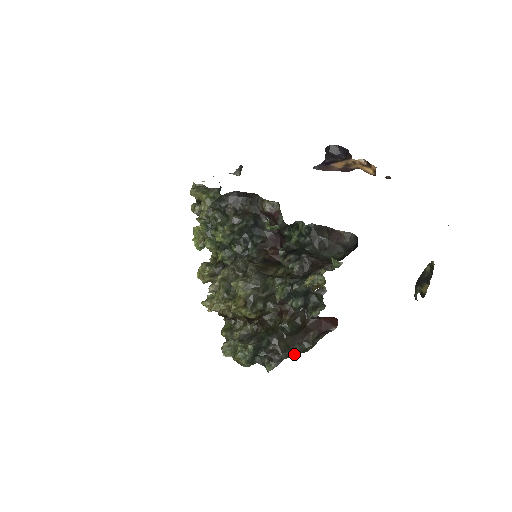
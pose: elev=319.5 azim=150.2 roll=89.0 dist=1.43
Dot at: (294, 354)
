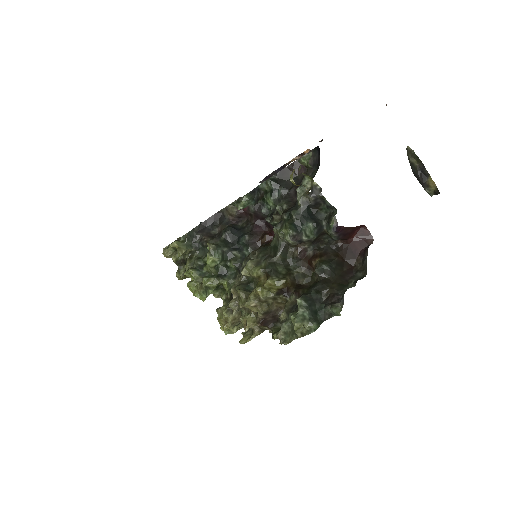
Dot at: (353, 285)
